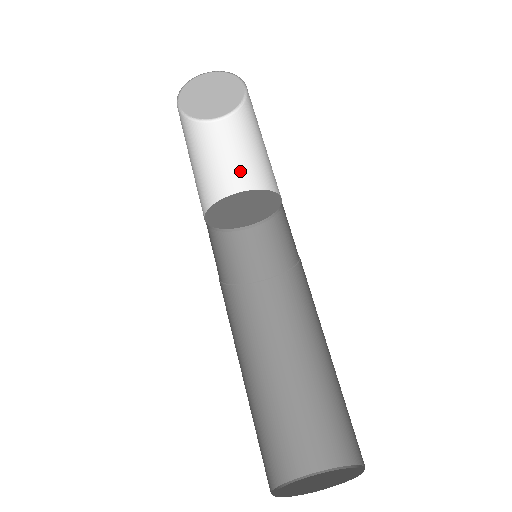
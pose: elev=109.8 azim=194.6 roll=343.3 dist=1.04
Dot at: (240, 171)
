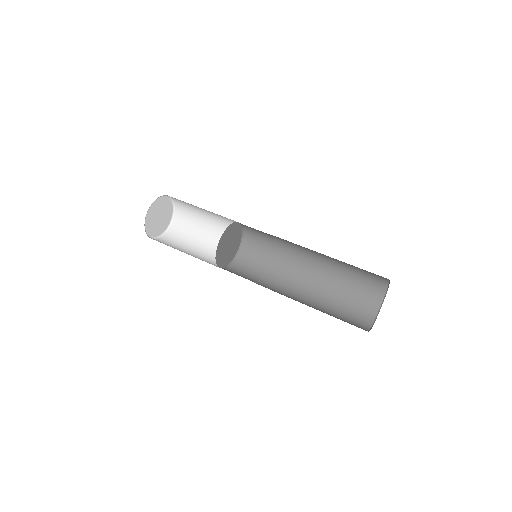
Dot at: (197, 249)
